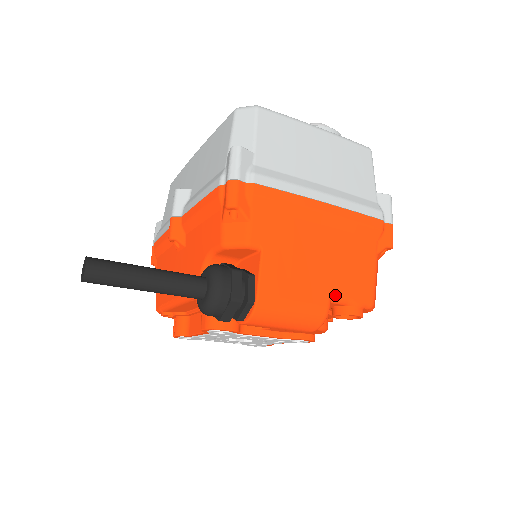
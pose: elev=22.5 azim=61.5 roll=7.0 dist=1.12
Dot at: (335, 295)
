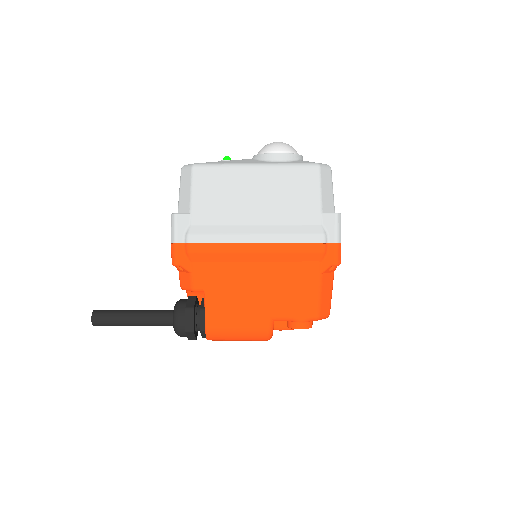
Dot at: (275, 317)
